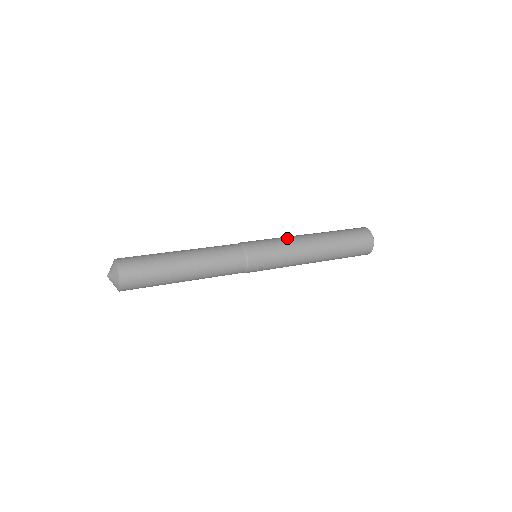
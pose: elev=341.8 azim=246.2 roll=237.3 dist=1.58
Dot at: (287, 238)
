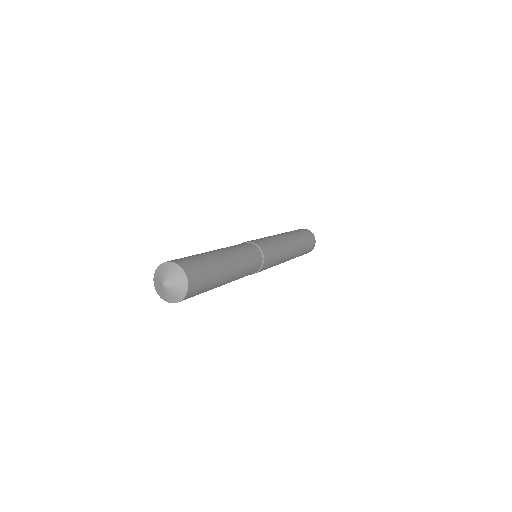
Dot at: (282, 243)
